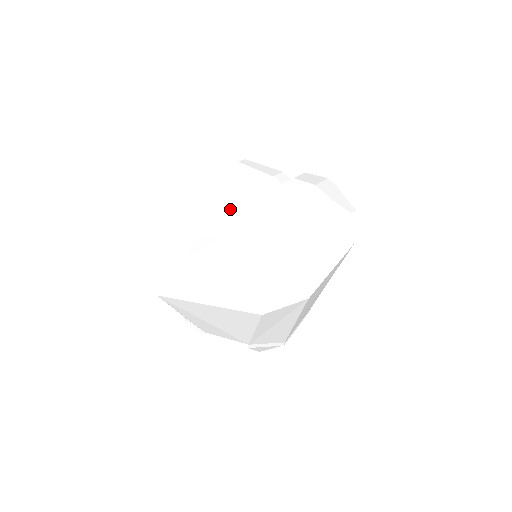
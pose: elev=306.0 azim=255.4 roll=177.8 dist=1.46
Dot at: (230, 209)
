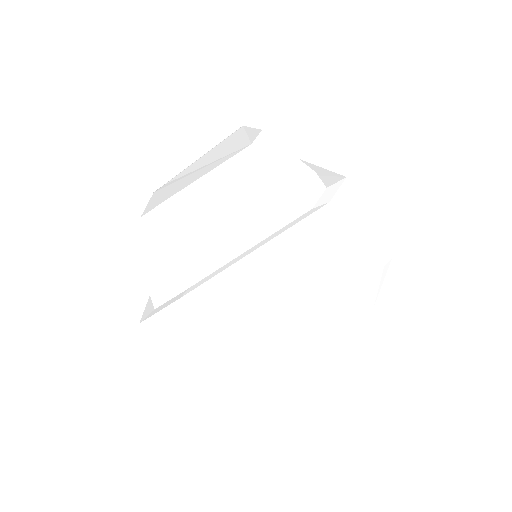
Dot at: (235, 249)
